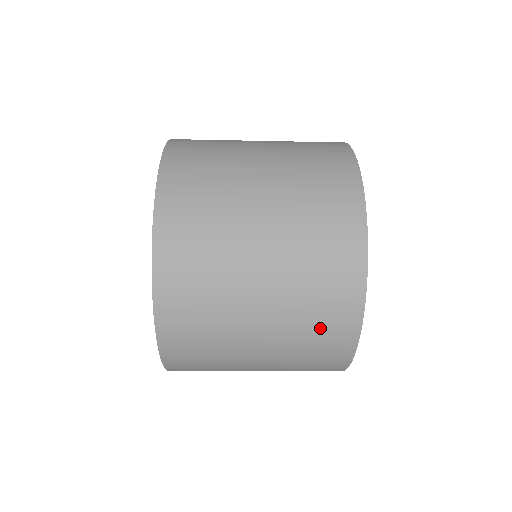
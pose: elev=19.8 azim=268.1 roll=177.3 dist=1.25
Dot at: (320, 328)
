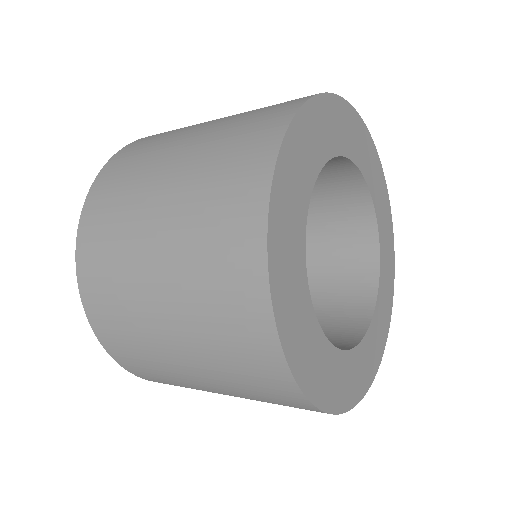
Dot at: (217, 263)
